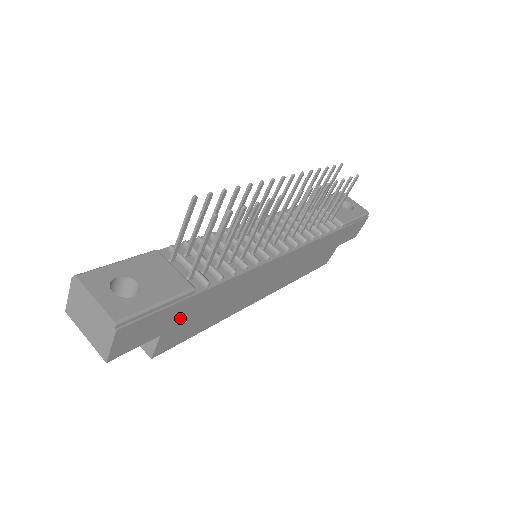
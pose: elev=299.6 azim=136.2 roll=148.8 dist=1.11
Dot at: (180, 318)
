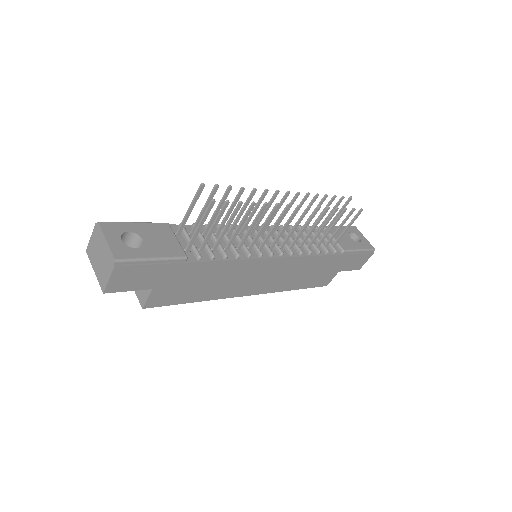
Dot at: (171, 280)
